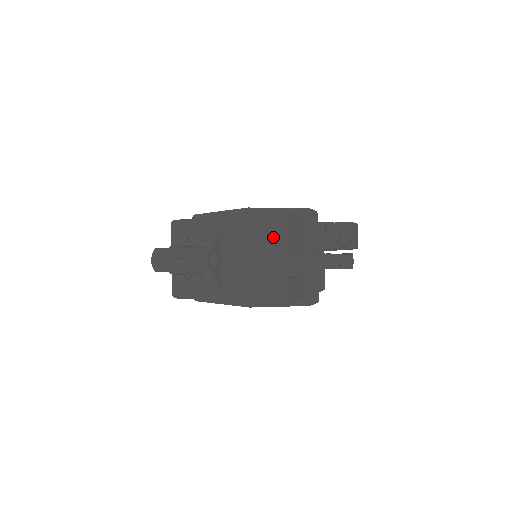
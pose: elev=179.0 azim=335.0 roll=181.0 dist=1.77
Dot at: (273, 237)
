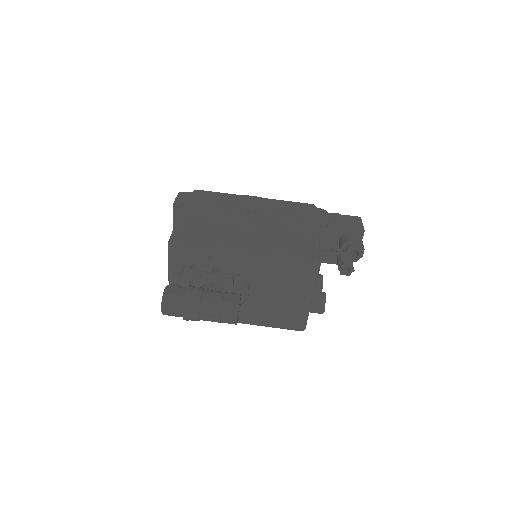
Dot at: (302, 281)
